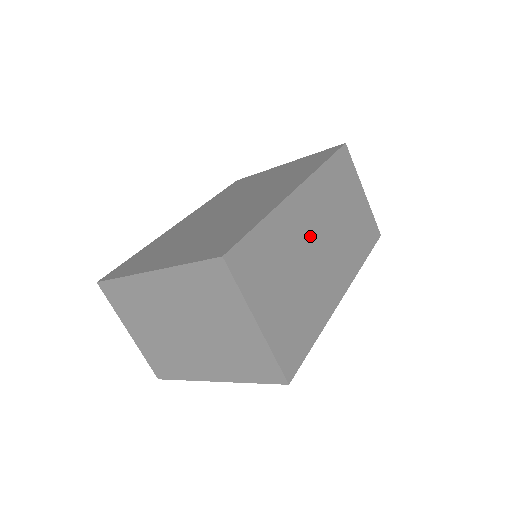
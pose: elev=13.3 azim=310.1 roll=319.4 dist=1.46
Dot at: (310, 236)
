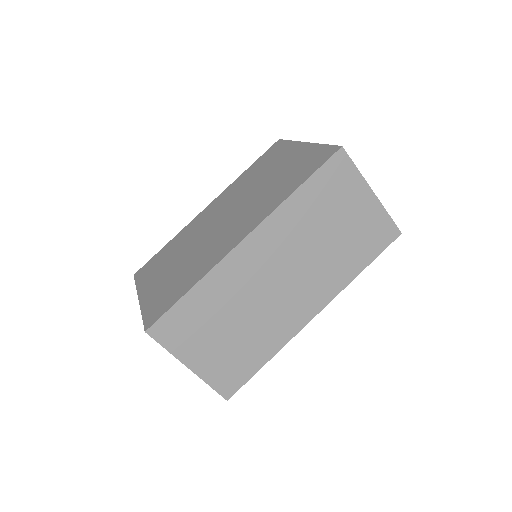
Dot at: (263, 279)
